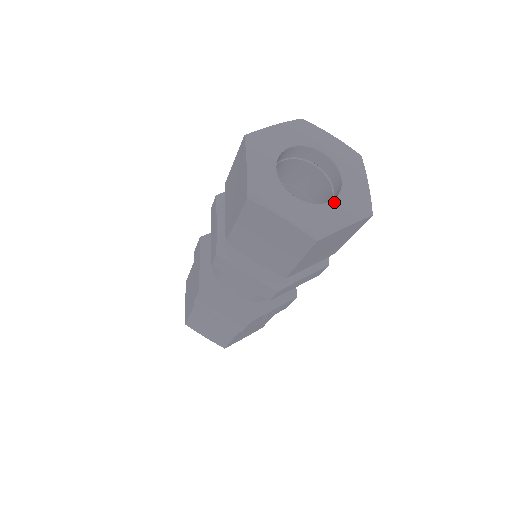
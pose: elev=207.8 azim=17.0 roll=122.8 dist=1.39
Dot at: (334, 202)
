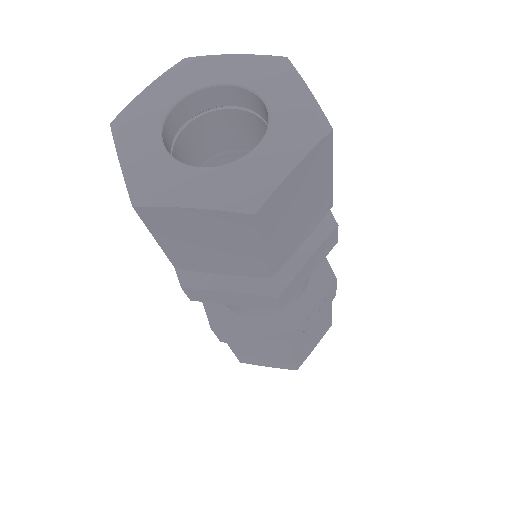
Dot at: (263, 143)
